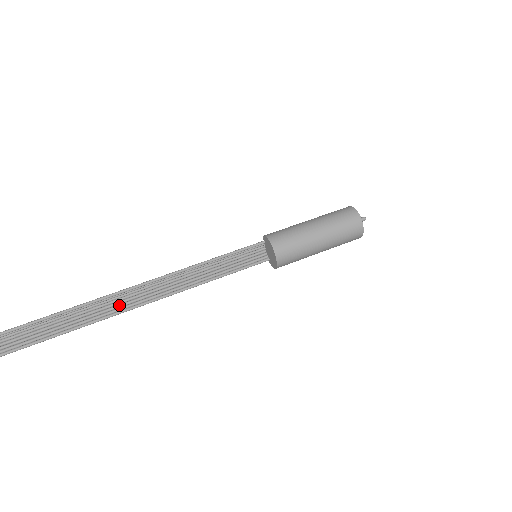
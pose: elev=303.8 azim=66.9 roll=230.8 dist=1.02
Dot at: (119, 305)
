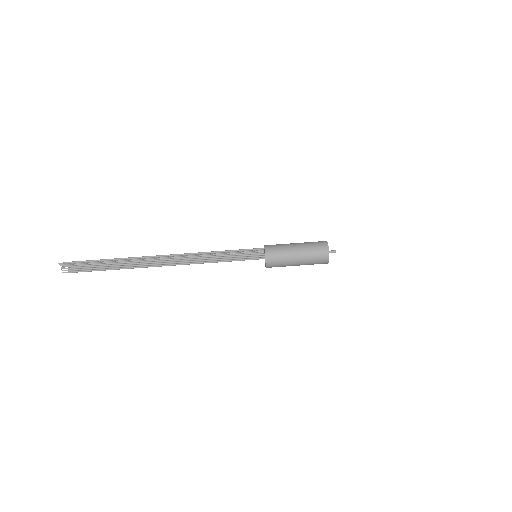
Dot at: (167, 261)
